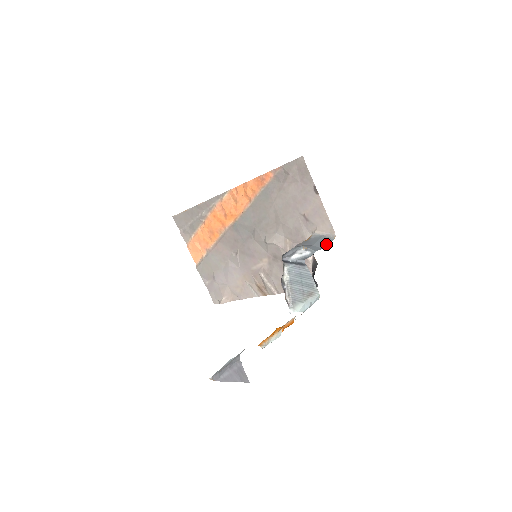
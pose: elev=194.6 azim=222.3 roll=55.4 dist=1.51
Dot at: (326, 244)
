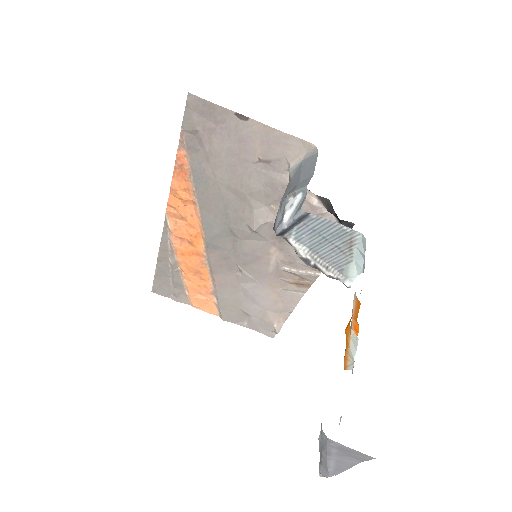
Dot at: (313, 166)
